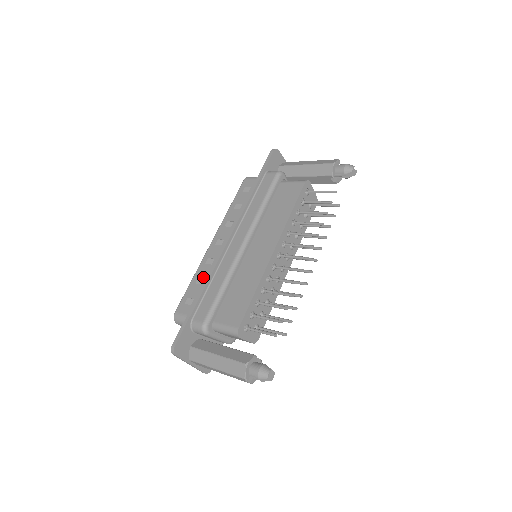
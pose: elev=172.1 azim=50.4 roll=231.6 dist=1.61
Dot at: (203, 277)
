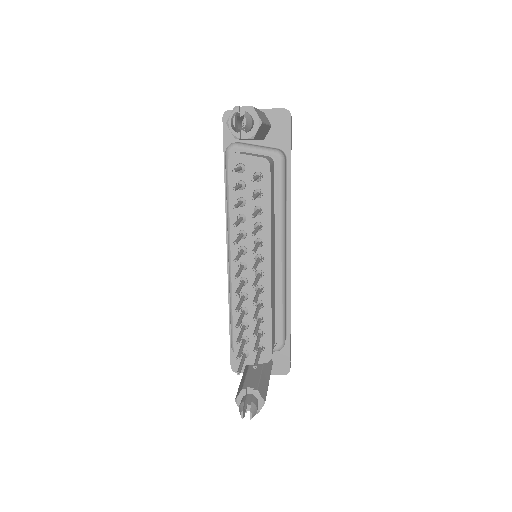
Dot at: occluded
